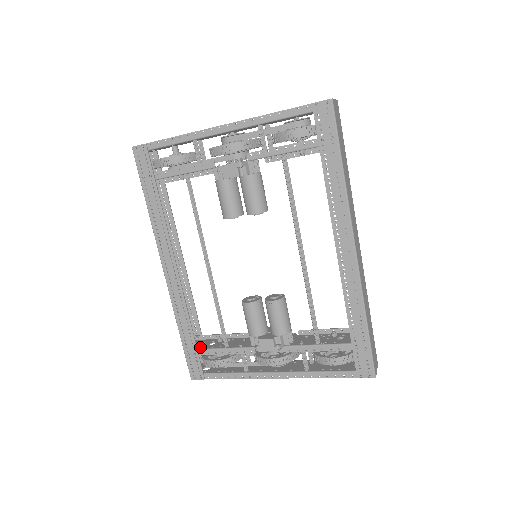
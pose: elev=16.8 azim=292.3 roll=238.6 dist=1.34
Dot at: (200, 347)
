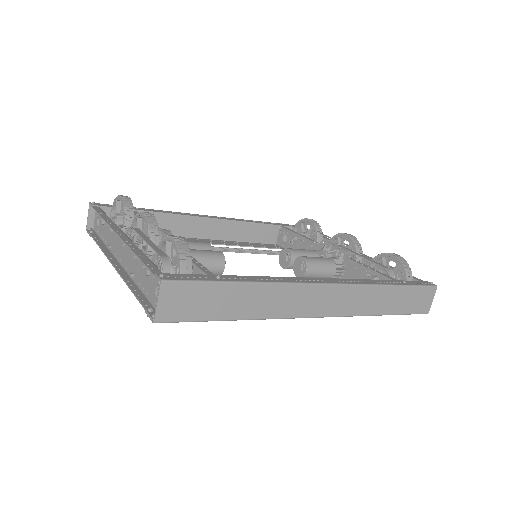
Dot at: (284, 246)
